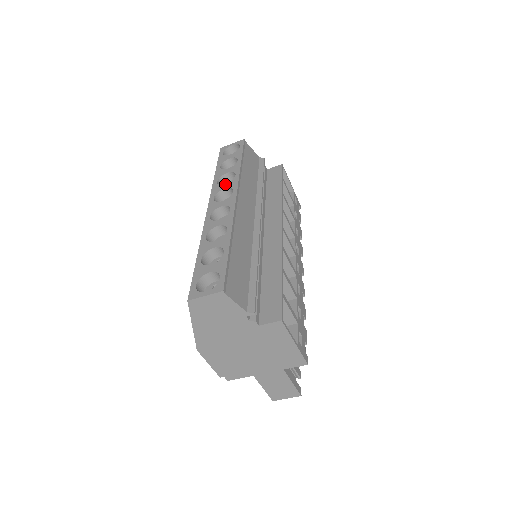
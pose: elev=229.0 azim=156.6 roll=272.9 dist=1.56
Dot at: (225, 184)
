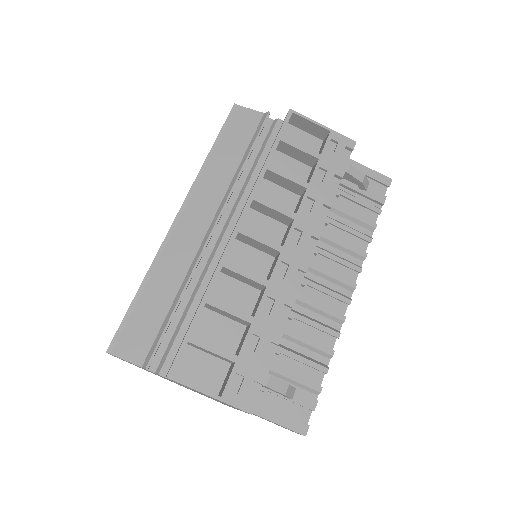
Dot at: occluded
